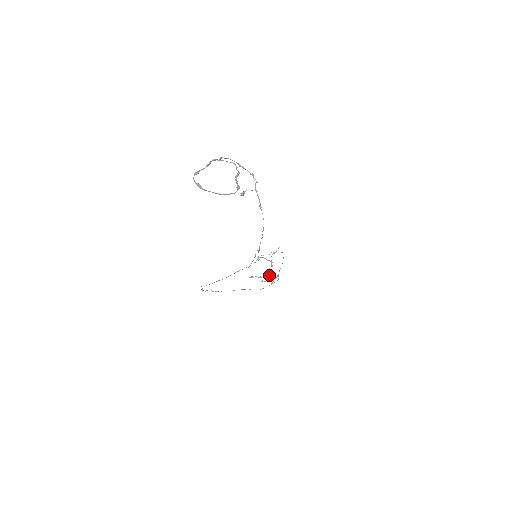
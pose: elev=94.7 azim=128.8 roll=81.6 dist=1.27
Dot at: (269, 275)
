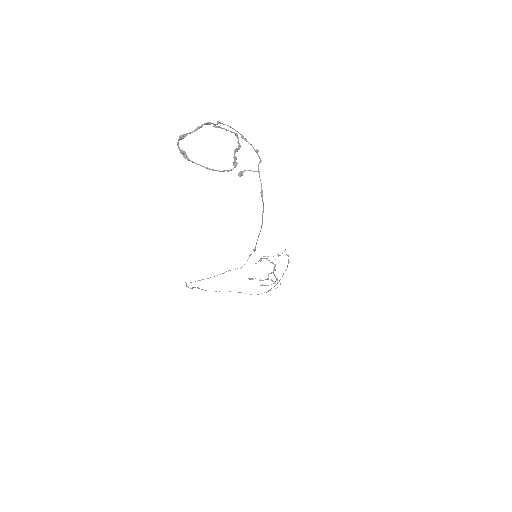
Dot at: occluded
